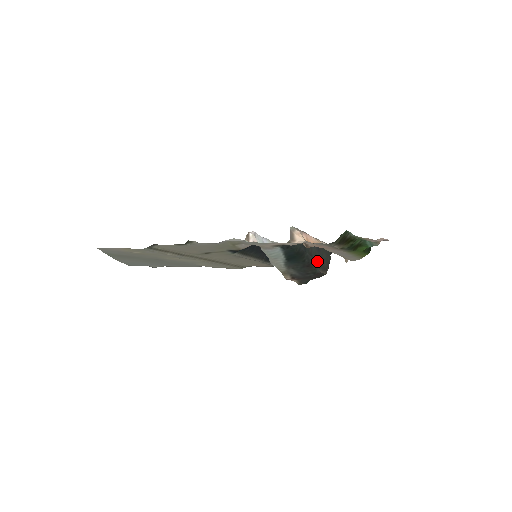
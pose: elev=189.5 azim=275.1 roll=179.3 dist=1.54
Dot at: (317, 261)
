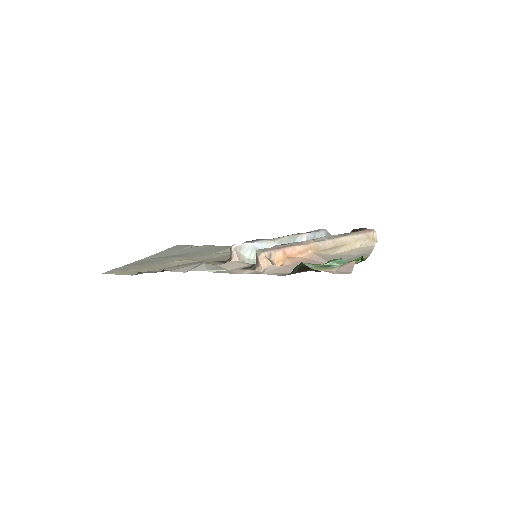
Dot at: occluded
